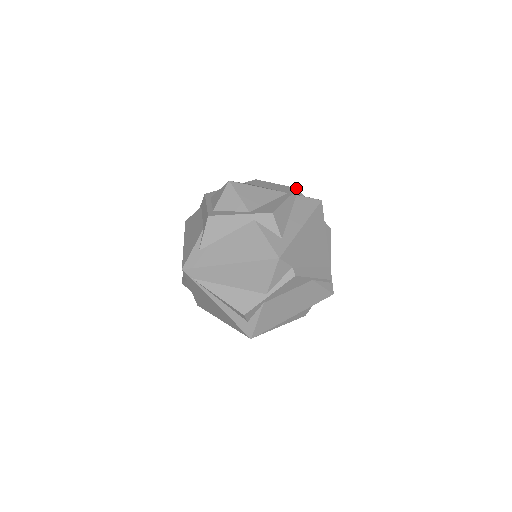
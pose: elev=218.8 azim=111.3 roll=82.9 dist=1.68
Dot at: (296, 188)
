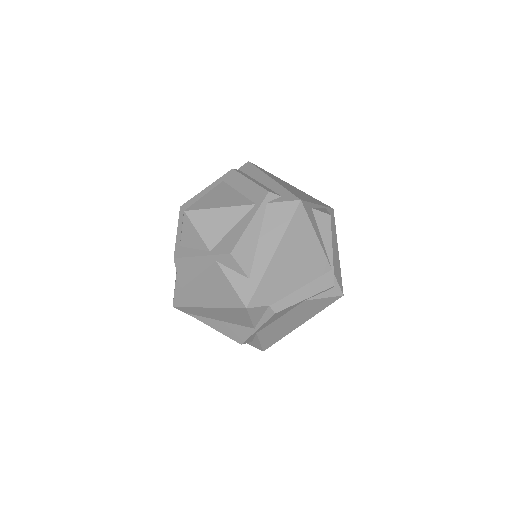
Dot at: (266, 191)
